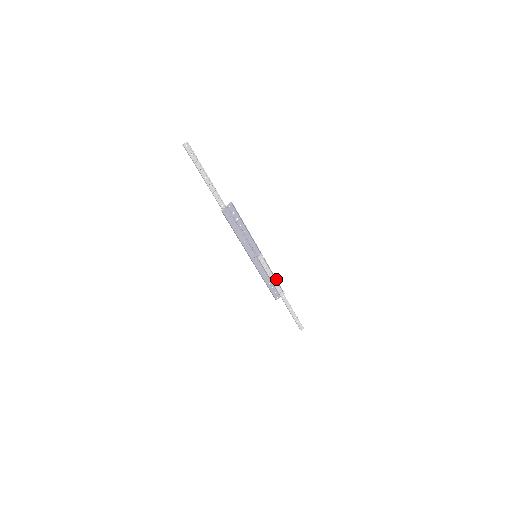
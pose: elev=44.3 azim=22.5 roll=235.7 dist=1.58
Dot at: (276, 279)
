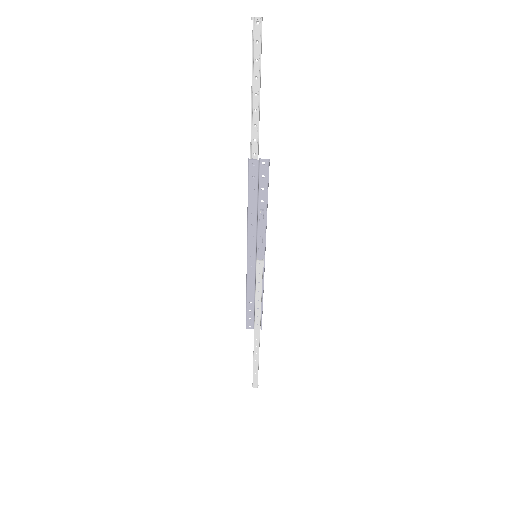
Dot at: (262, 305)
